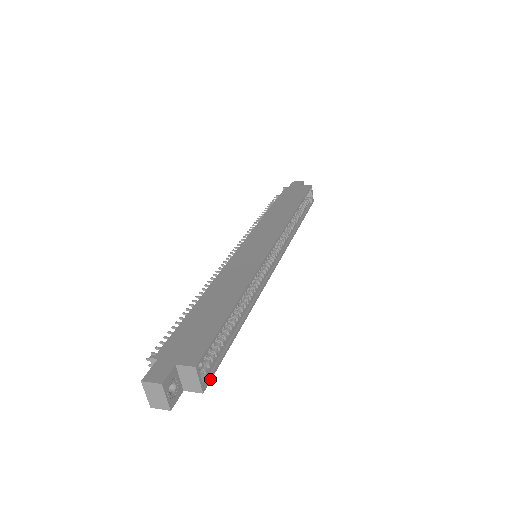
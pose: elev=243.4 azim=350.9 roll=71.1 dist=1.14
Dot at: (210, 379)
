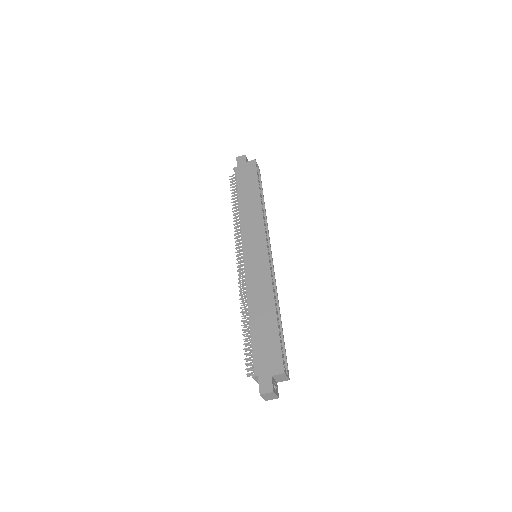
Dot at: occluded
